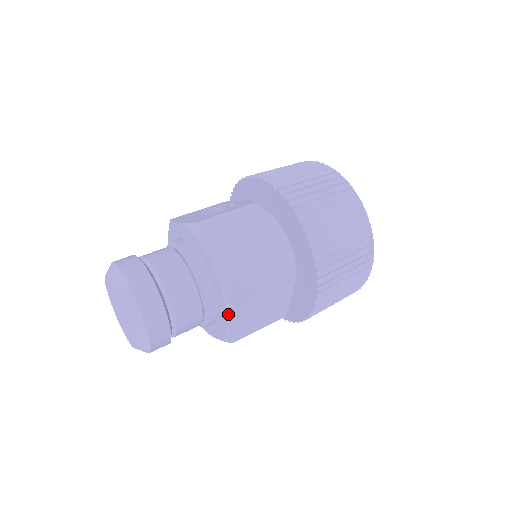
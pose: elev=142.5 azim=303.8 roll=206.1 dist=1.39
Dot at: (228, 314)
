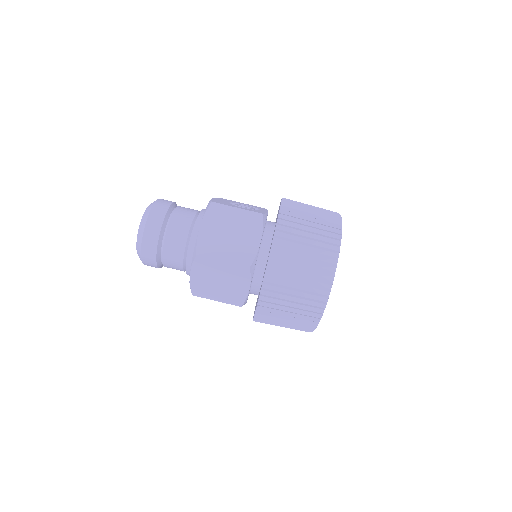
Dot at: (192, 270)
